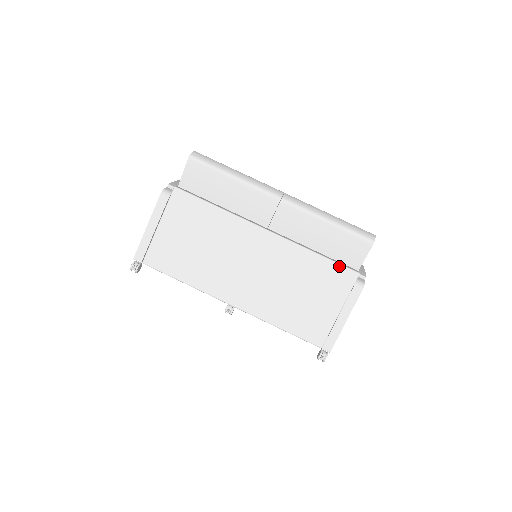
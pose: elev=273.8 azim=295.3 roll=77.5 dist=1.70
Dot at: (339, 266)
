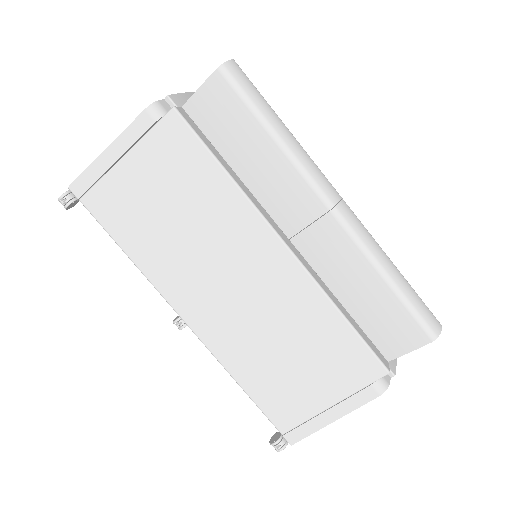
Dot at: (366, 349)
